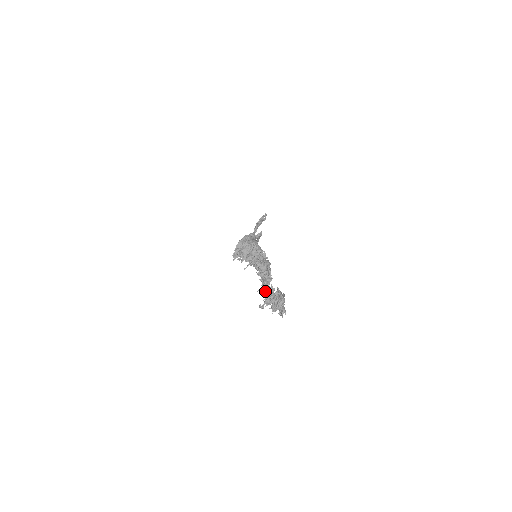
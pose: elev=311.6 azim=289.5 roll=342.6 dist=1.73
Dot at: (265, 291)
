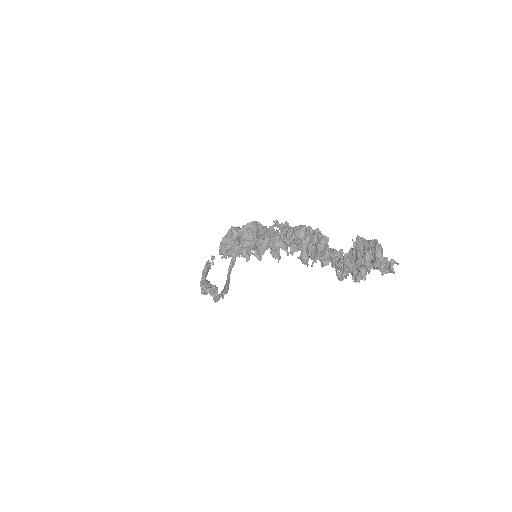
Dot at: (324, 262)
